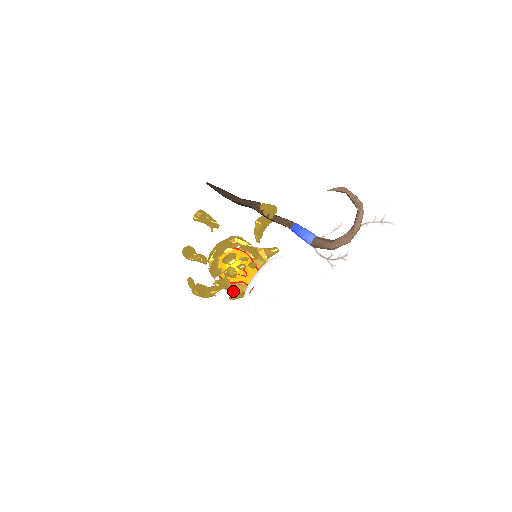
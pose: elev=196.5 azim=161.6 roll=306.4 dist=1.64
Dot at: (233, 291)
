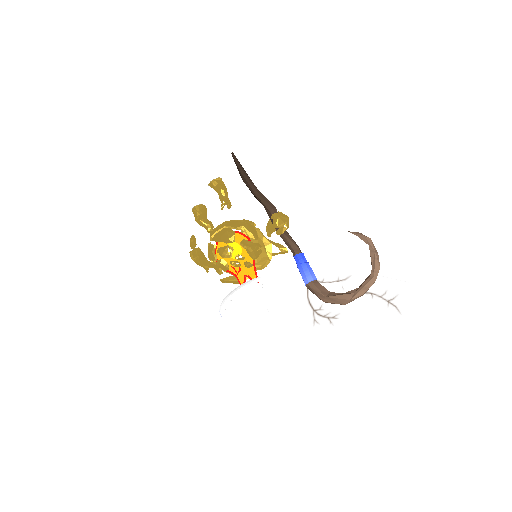
Dot at: occluded
